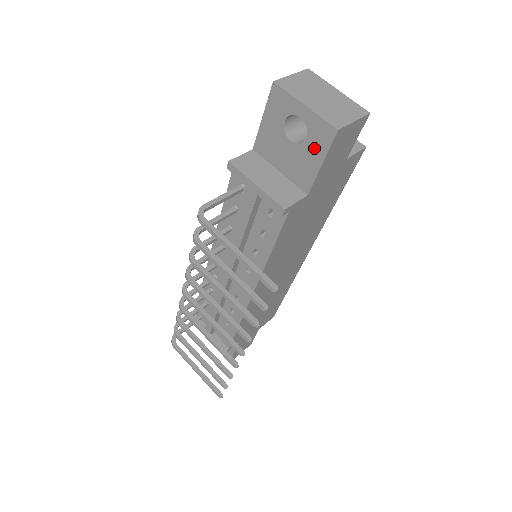
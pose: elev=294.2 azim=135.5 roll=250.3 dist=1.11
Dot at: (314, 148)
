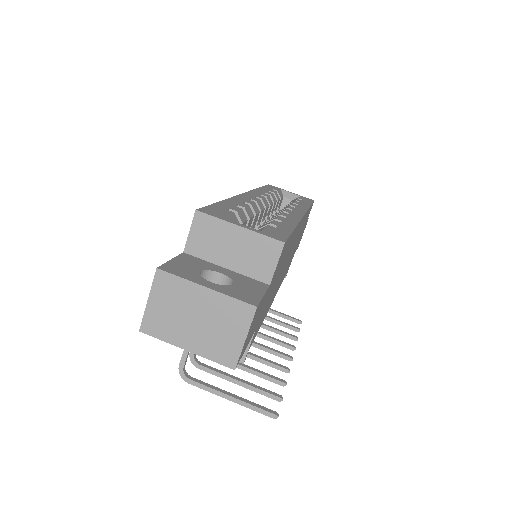
Dot at: occluded
